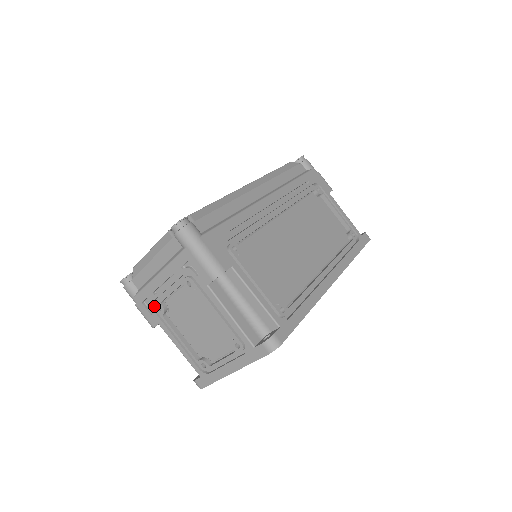
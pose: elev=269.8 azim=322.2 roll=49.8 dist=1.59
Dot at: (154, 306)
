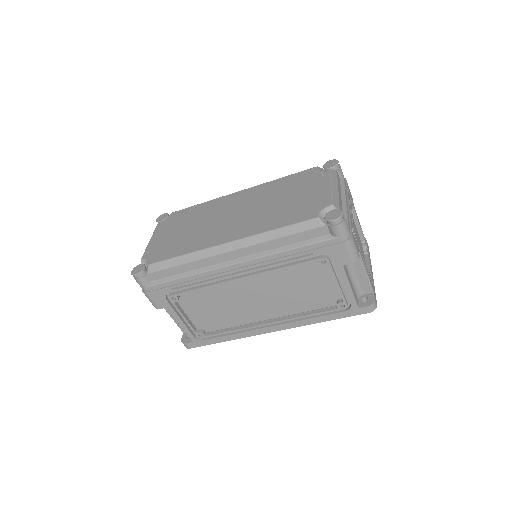
Dot at: occluded
